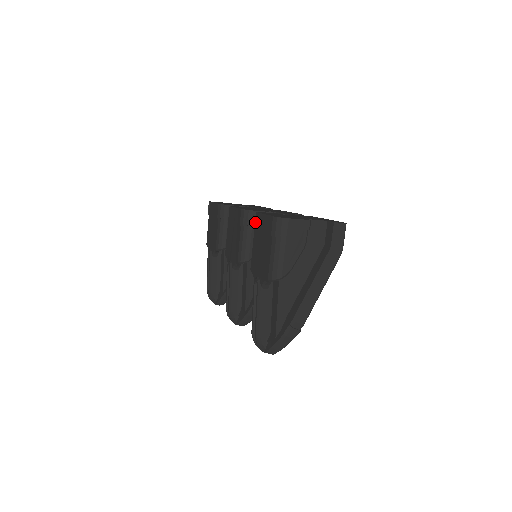
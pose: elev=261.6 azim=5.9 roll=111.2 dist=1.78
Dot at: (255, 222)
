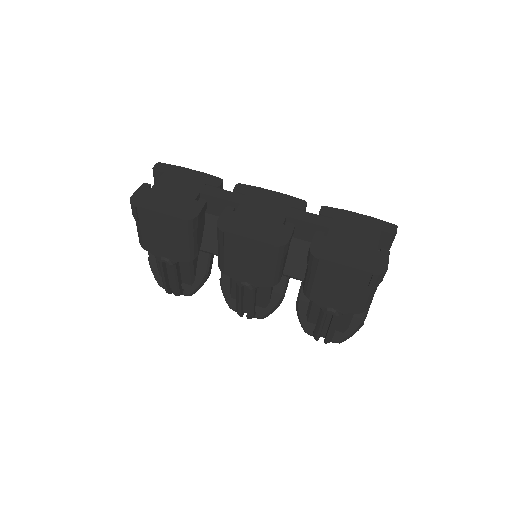
Dot at: (318, 266)
